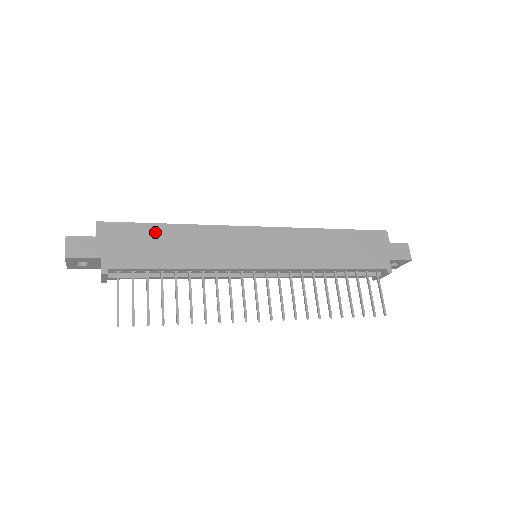
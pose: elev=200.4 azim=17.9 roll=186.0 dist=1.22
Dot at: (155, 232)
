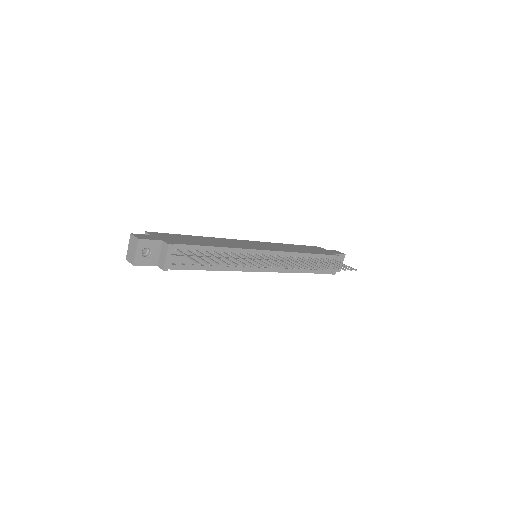
Dot at: (187, 237)
